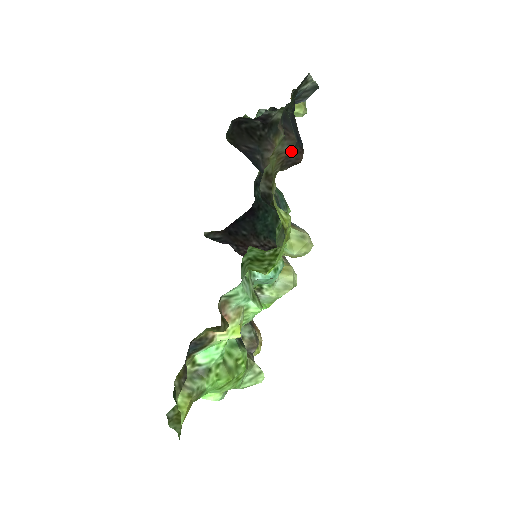
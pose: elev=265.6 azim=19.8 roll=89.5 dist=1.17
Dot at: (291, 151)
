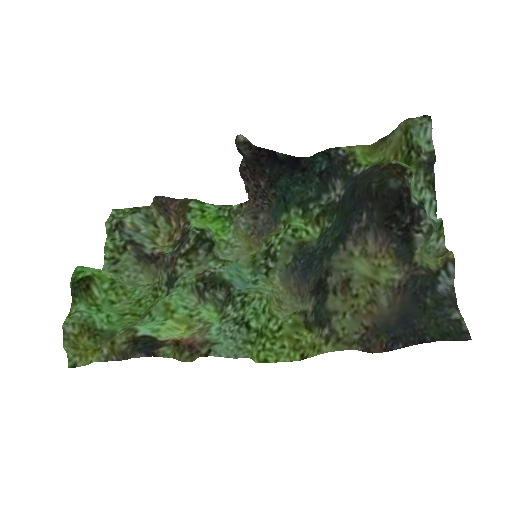
Dot at: (381, 312)
